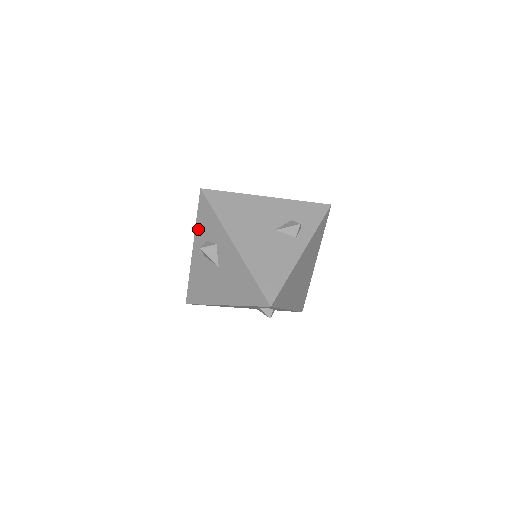
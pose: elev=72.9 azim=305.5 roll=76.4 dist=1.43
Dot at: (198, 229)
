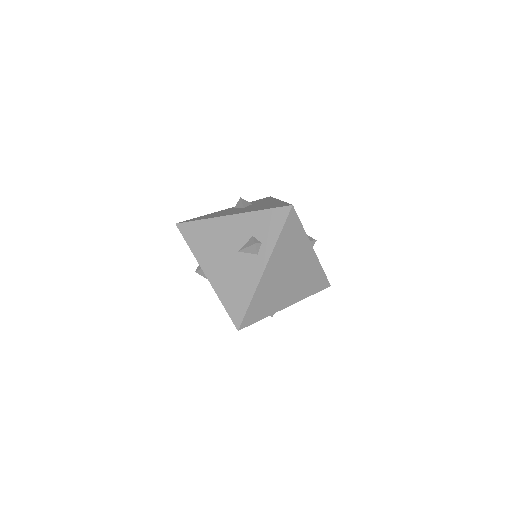
Dot at: occluded
